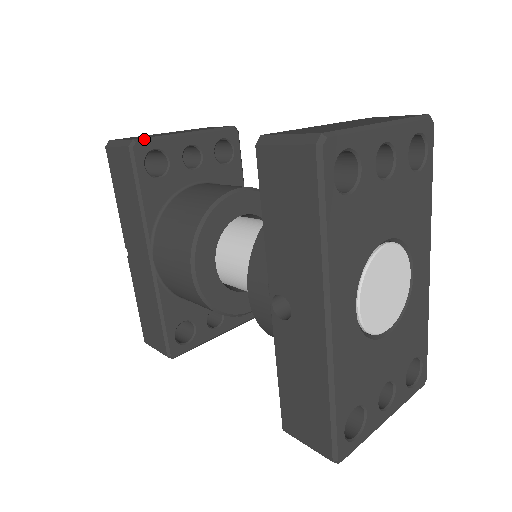
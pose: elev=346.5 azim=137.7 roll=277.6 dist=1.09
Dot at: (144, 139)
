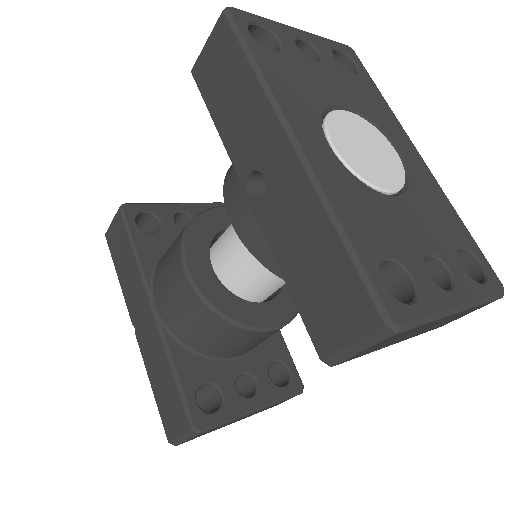
Dot at: (133, 204)
